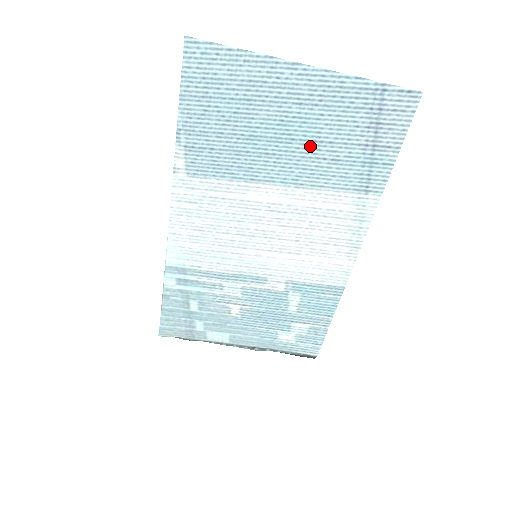
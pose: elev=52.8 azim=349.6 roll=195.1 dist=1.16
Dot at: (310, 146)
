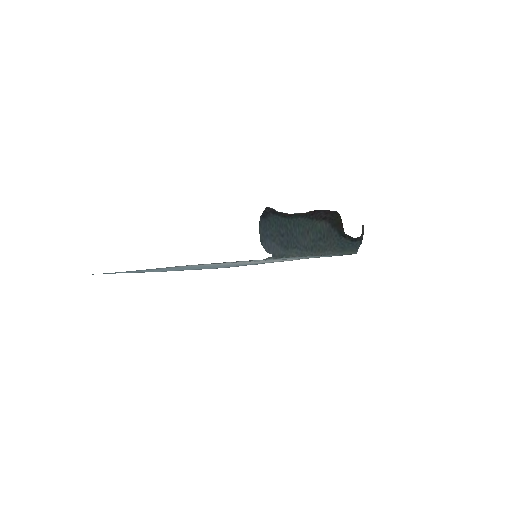
Dot at: occluded
